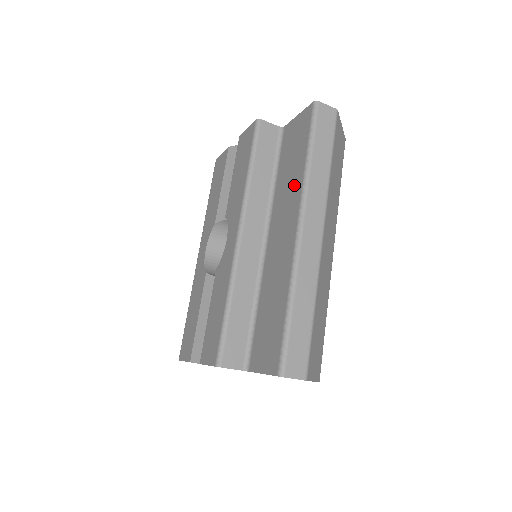
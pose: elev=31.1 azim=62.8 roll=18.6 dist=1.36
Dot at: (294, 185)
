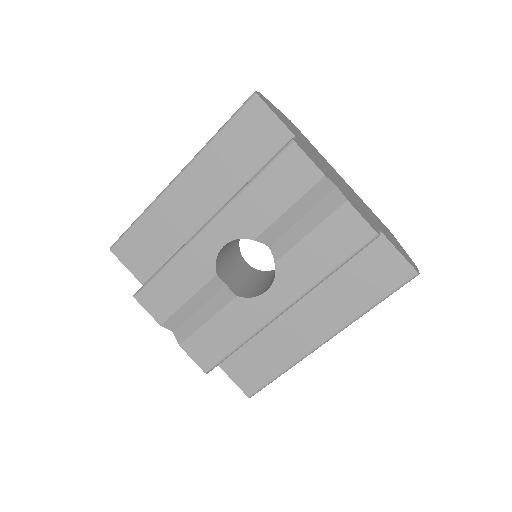
Dot at: (347, 307)
